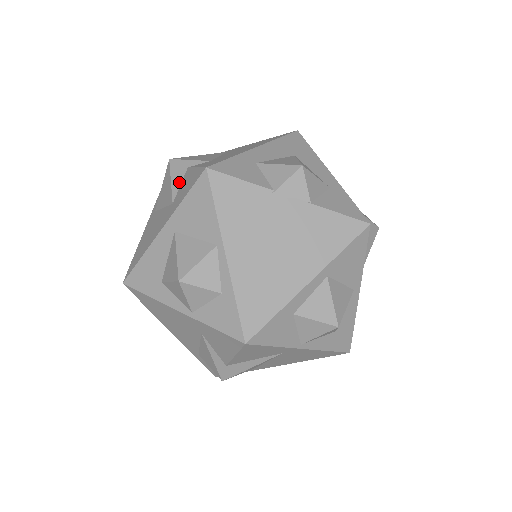
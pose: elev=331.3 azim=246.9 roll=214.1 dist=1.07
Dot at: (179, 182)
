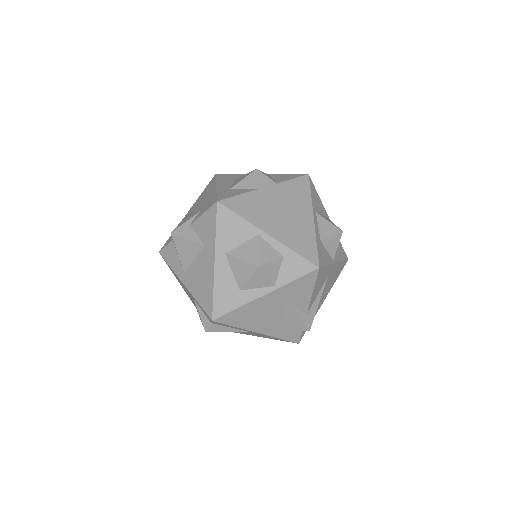
Dot at: (194, 235)
